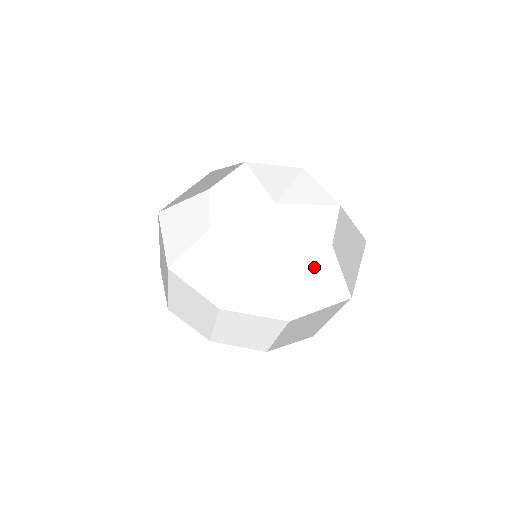
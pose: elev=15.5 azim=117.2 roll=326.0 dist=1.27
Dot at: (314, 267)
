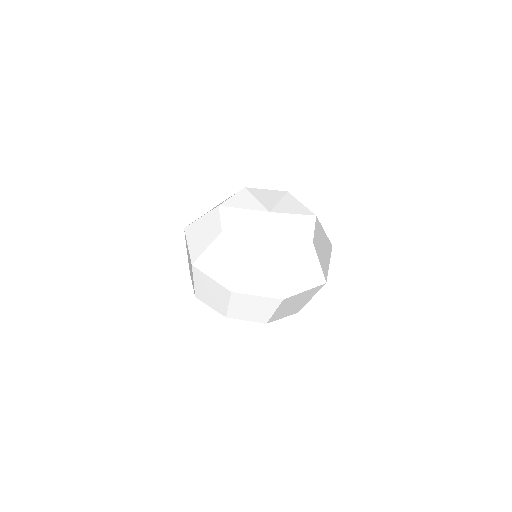
Dot at: (300, 259)
